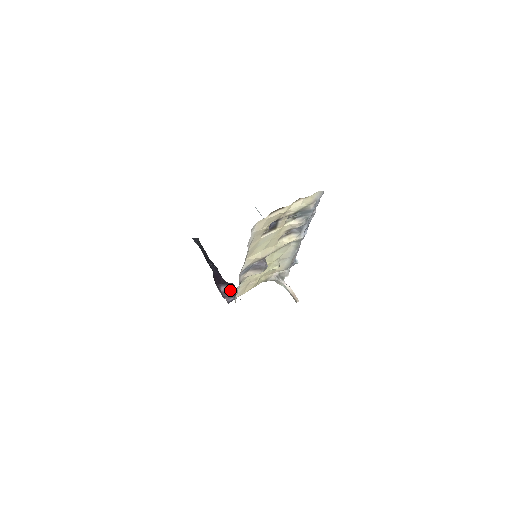
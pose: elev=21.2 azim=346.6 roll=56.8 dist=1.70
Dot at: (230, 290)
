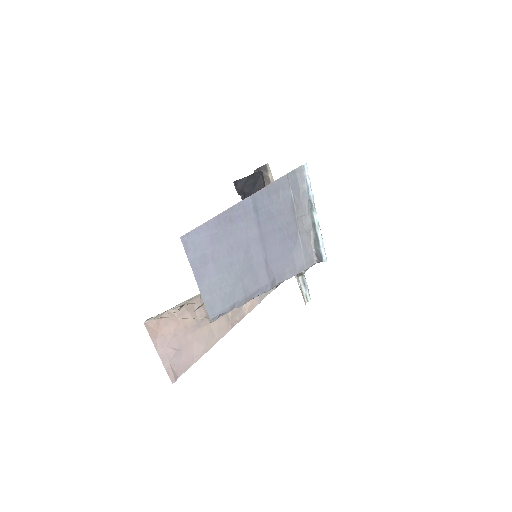
Dot at: occluded
